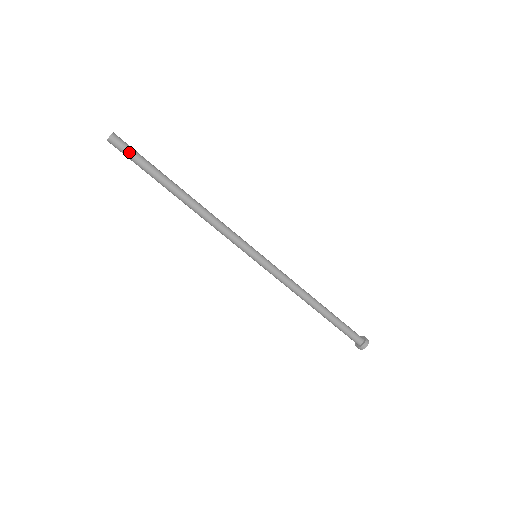
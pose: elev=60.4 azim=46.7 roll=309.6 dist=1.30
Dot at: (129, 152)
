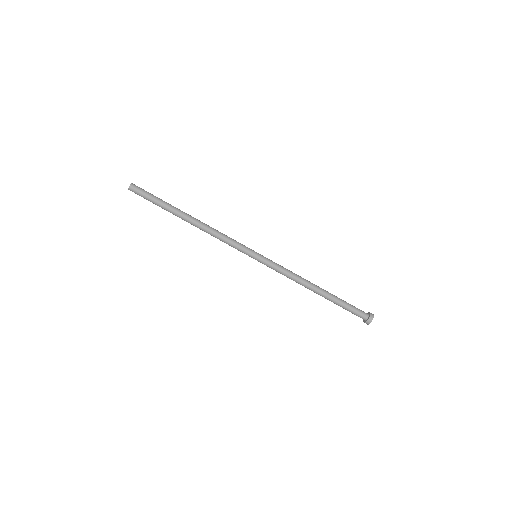
Dot at: (143, 196)
